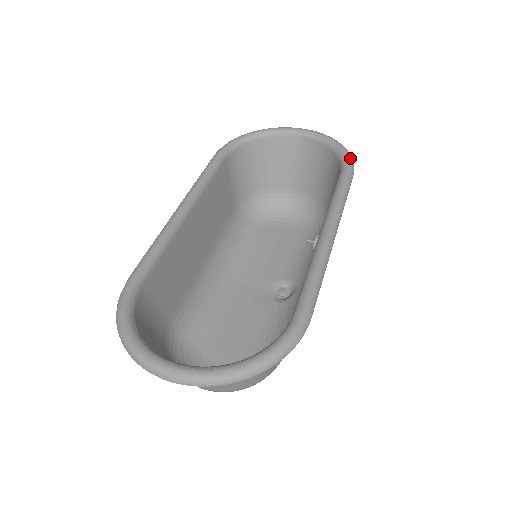
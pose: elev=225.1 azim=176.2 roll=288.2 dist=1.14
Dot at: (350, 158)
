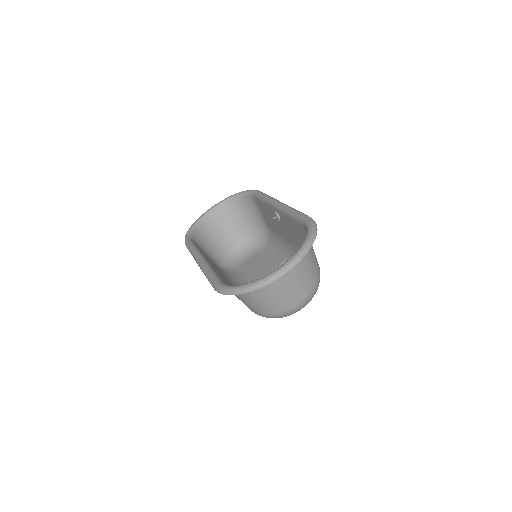
Dot at: (252, 190)
